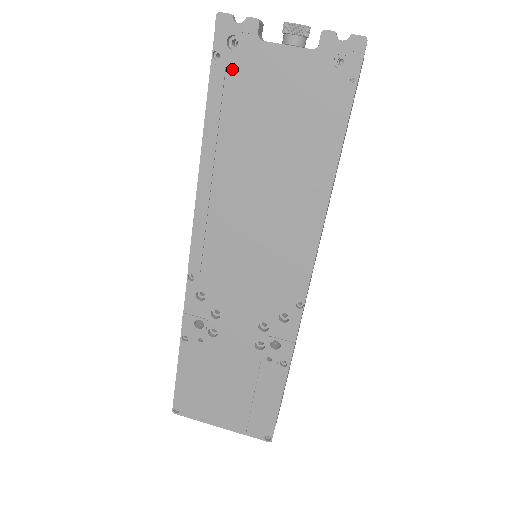
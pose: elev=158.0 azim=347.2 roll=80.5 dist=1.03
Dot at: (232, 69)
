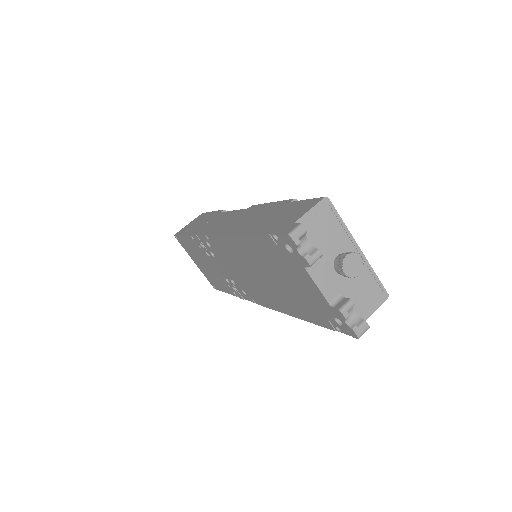
Dot at: (280, 250)
